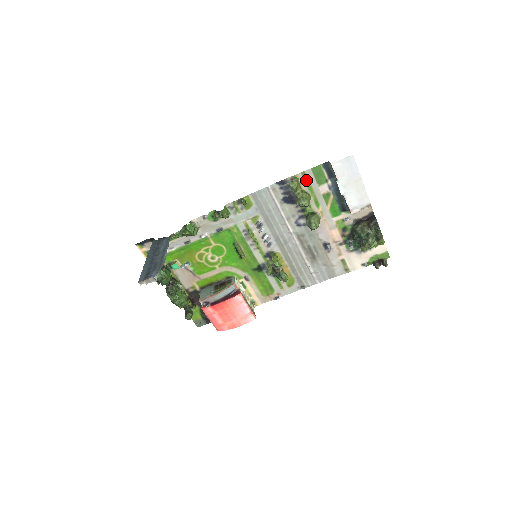
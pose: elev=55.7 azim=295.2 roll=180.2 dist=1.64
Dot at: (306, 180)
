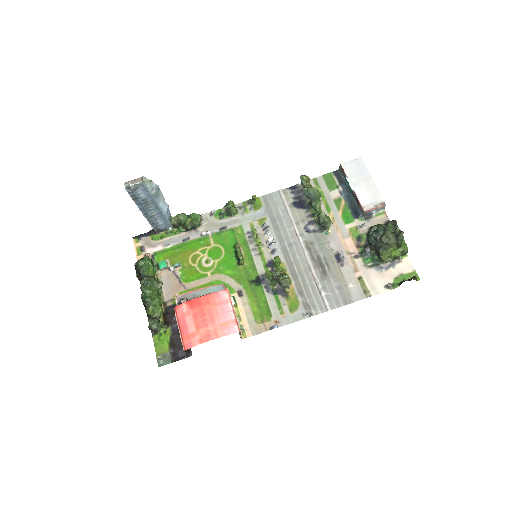
Dot at: (317, 186)
